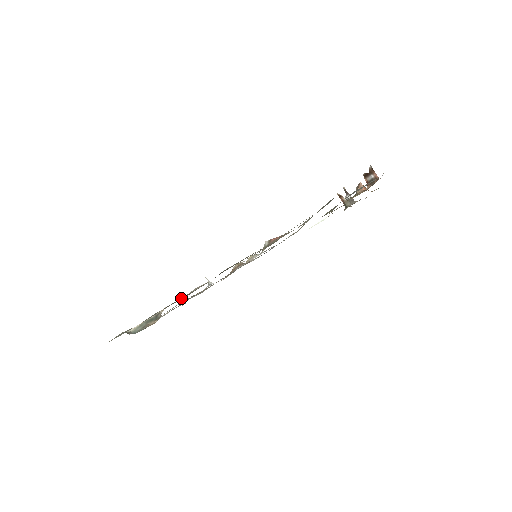
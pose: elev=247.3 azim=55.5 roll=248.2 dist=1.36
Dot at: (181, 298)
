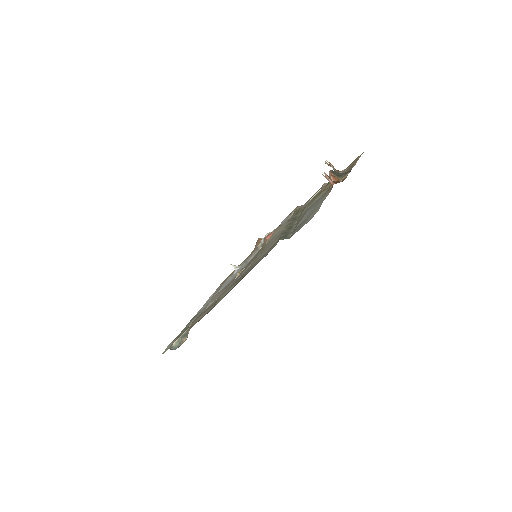
Dot at: (199, 317)
